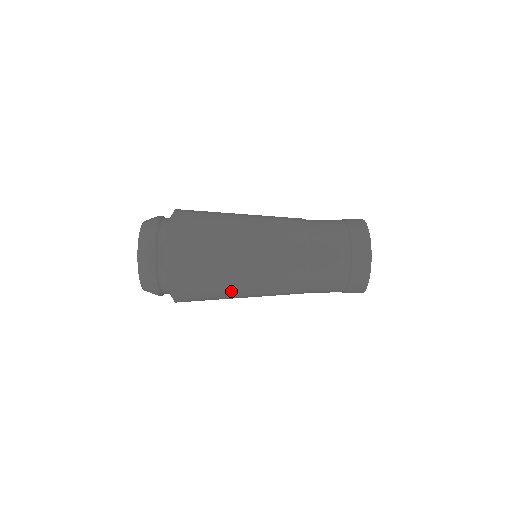
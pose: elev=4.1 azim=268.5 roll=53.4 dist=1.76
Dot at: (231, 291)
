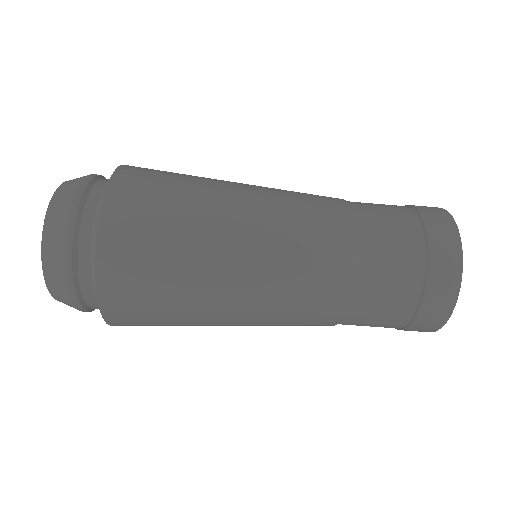
Dot at: (209, 282)
